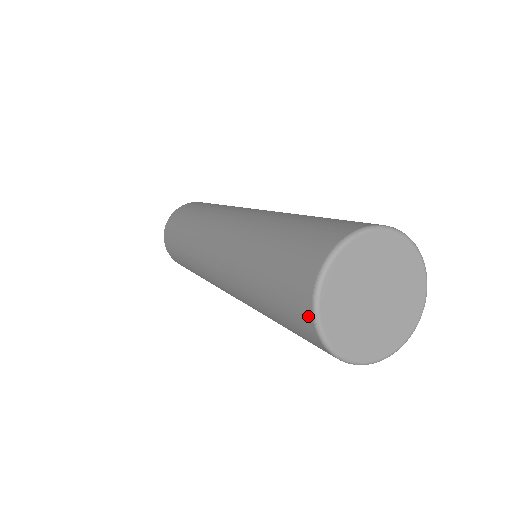
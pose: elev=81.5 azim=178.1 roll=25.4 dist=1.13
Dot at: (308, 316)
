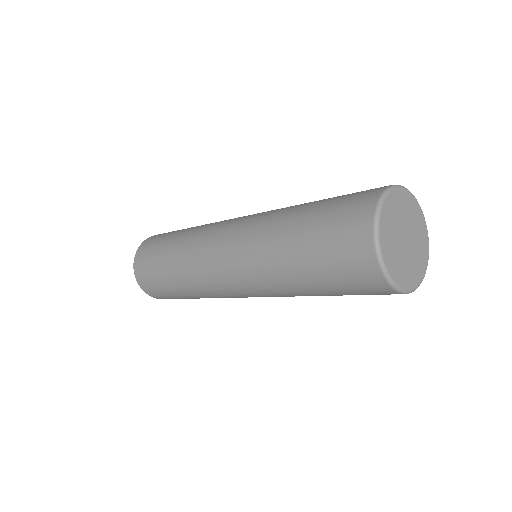
Dot at: (367, 235)
